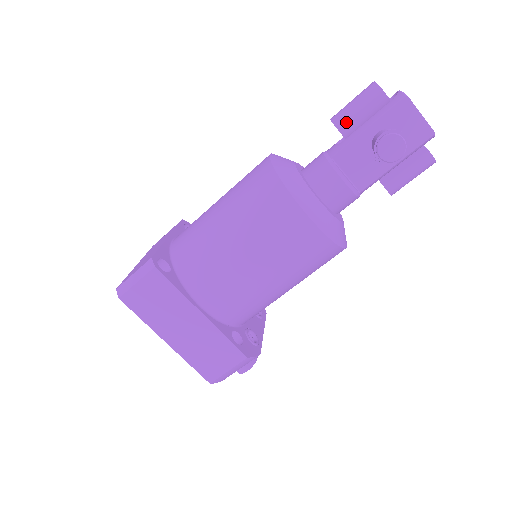
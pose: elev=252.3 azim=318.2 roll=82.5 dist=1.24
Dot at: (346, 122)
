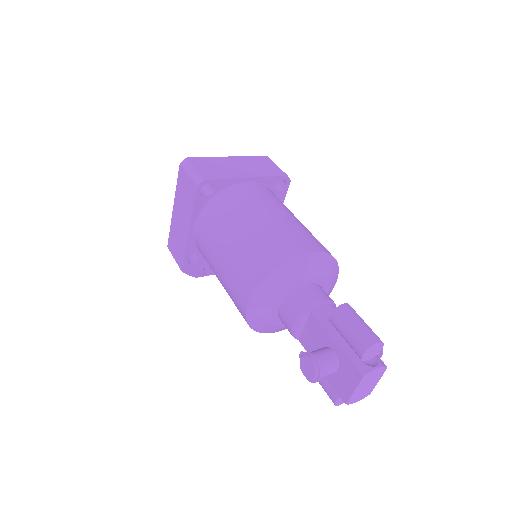
Dot at: (337, 321)
